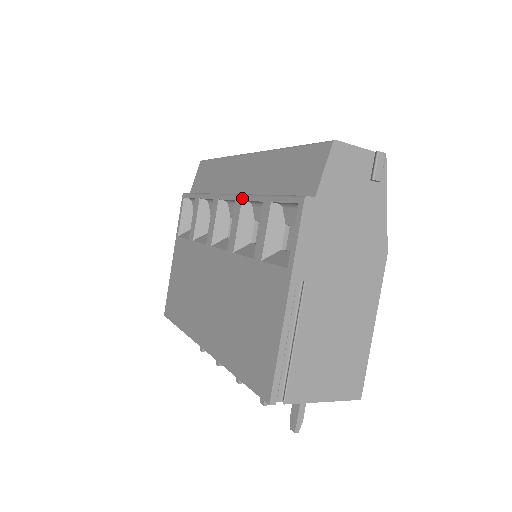
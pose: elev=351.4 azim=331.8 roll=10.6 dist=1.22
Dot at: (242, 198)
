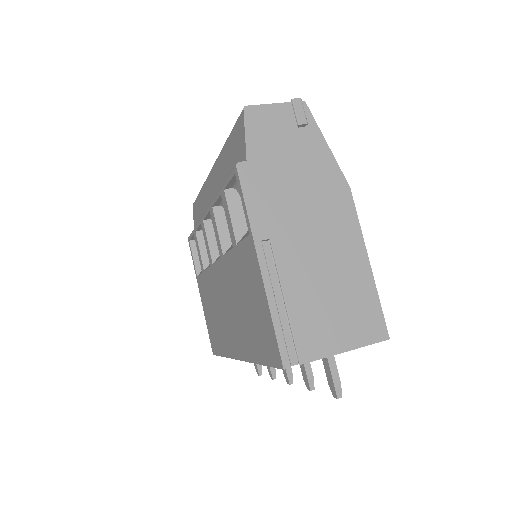
Dot at: (211, 204)
